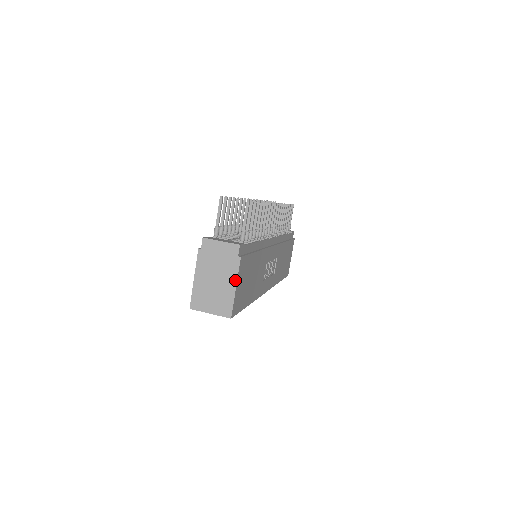
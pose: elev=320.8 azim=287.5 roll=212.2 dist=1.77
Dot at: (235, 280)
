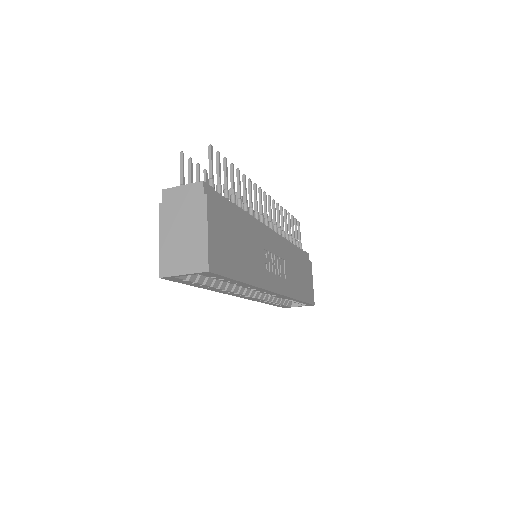
Dot at: (205, 223)
